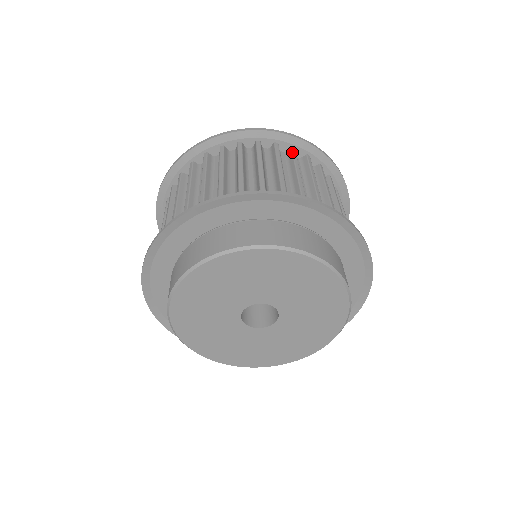
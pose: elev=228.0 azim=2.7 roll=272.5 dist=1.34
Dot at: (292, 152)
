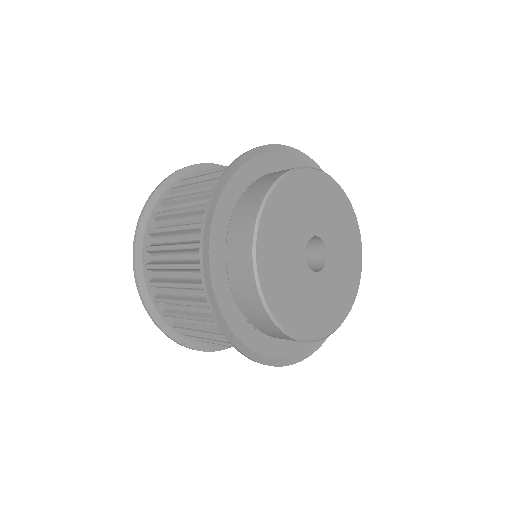
Dot at: (186, 180)
